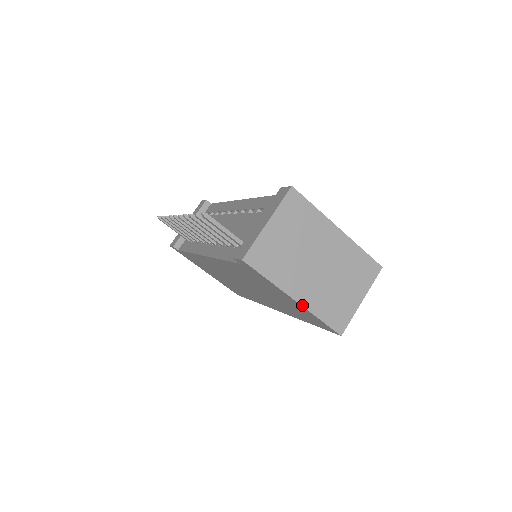
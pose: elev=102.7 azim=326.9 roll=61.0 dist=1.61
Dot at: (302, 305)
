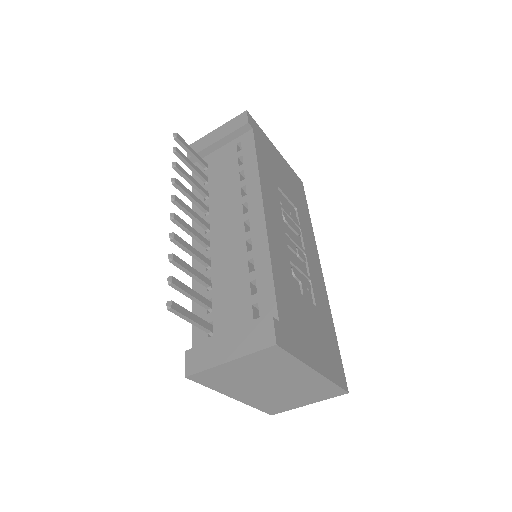
Dot at: (240, 401)
